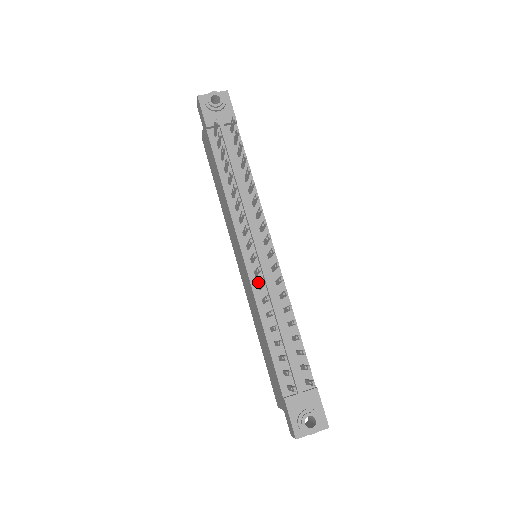
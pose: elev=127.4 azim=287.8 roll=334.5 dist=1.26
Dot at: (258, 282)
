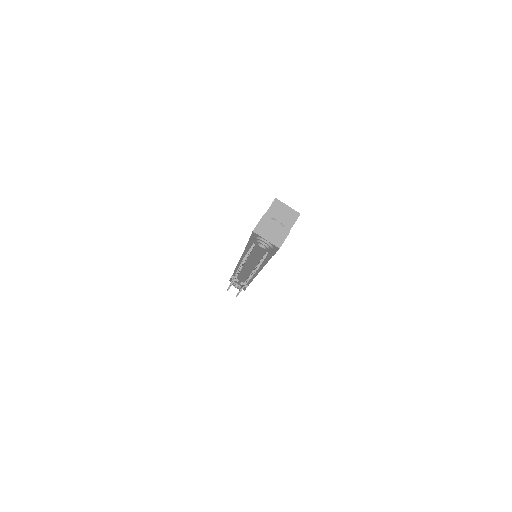
Dot at: (242, 267)
